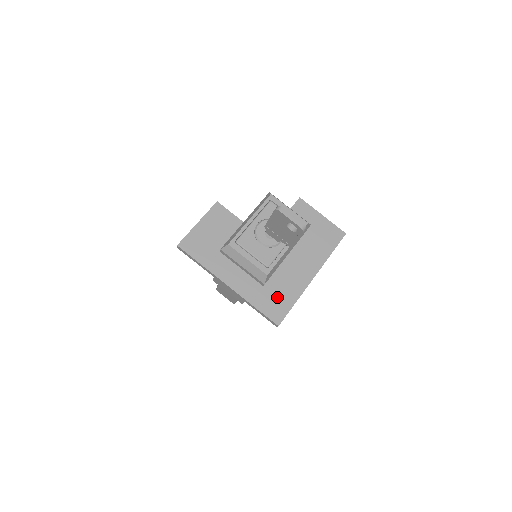
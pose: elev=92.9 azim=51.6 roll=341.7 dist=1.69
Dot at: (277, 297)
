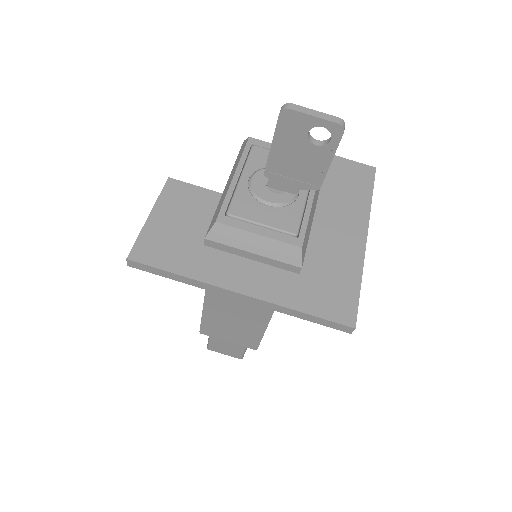
Dot at: (329, 284)
